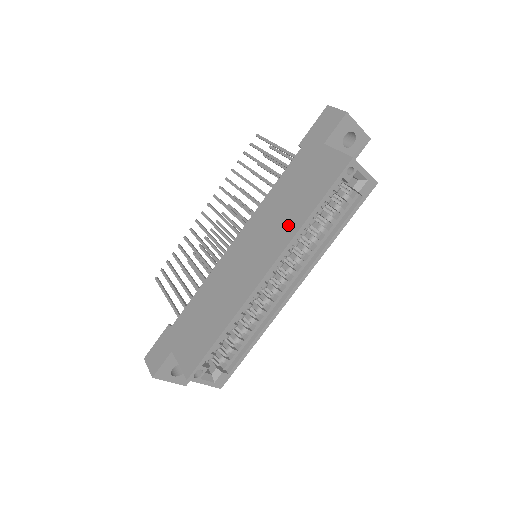
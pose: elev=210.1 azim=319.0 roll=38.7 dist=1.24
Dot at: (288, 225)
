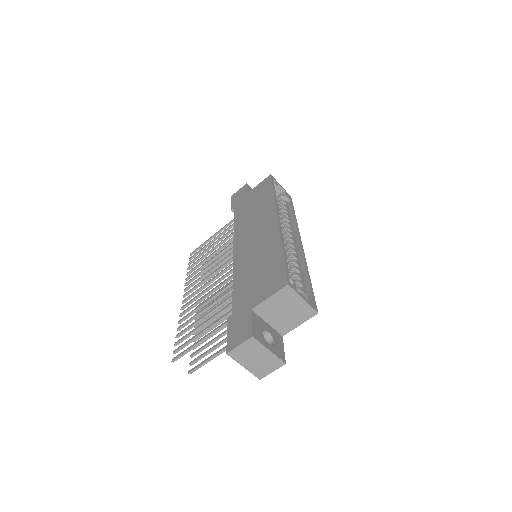
Dot at: (265, 207)
